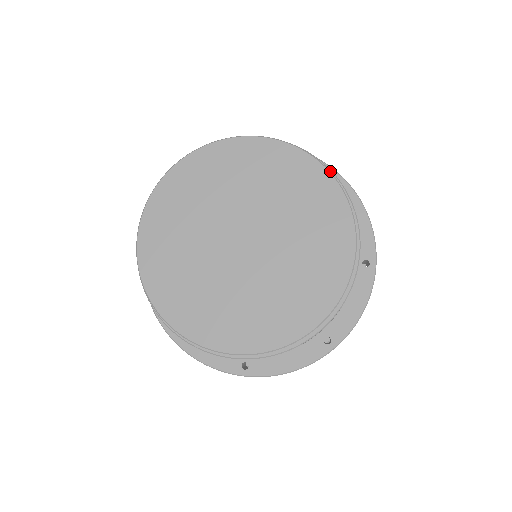
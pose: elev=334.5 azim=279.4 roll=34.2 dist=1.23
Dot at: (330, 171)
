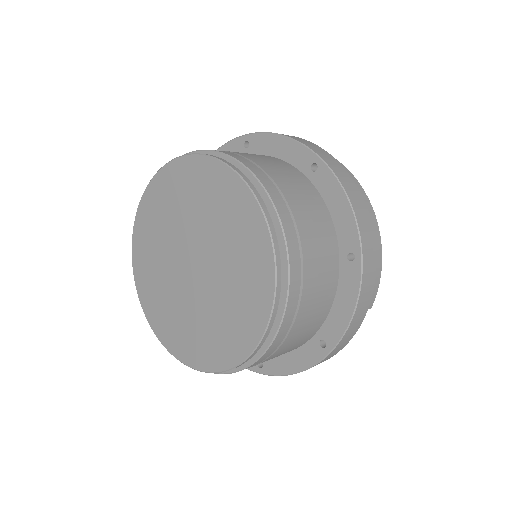
Dot at: (287, 266)
